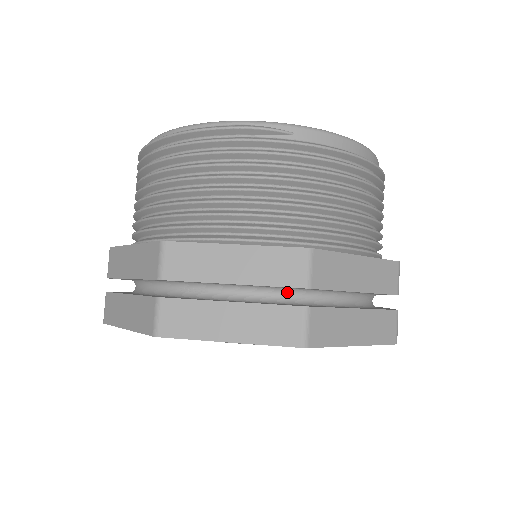
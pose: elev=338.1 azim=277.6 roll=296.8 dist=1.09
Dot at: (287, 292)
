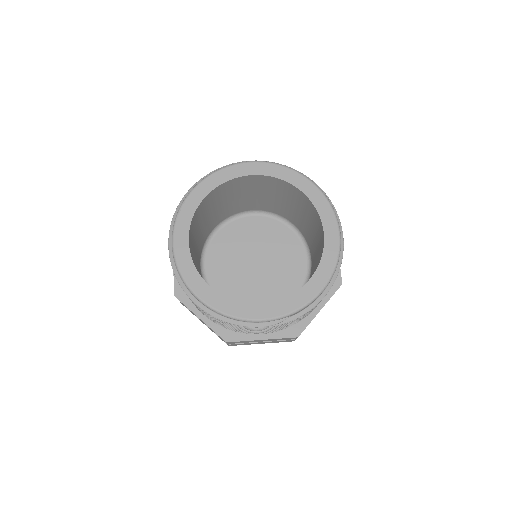
Dot at: occluded
